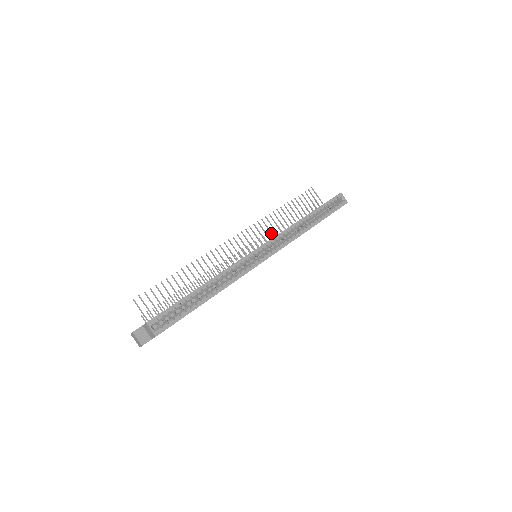
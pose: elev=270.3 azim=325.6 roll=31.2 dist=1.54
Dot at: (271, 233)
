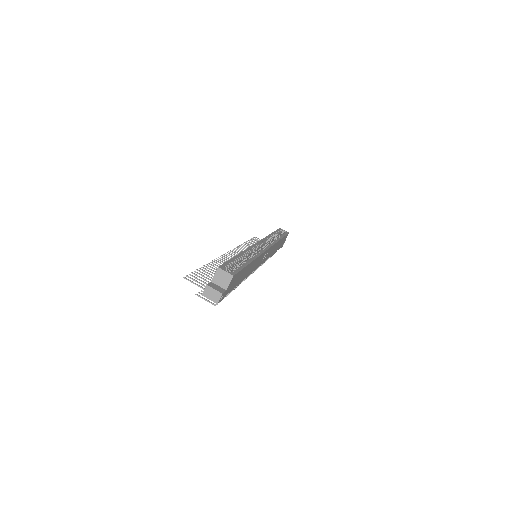
Dot at: occluded
